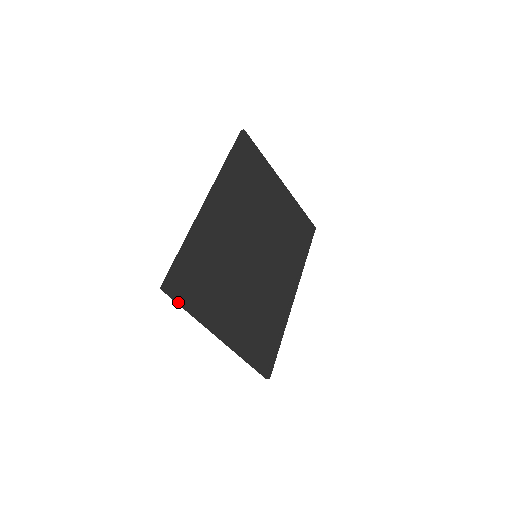
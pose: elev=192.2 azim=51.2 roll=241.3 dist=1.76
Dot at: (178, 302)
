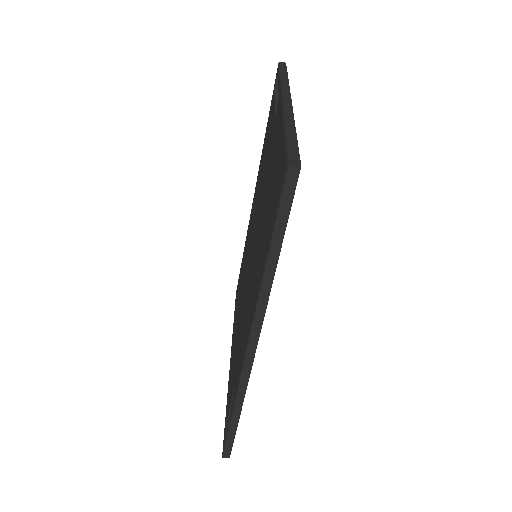
Dot at: (284, 70)
